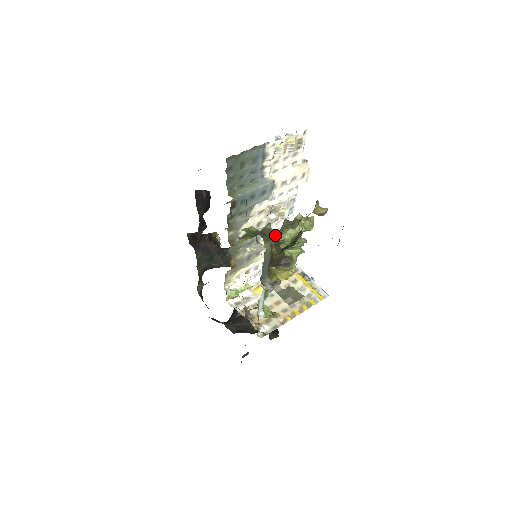
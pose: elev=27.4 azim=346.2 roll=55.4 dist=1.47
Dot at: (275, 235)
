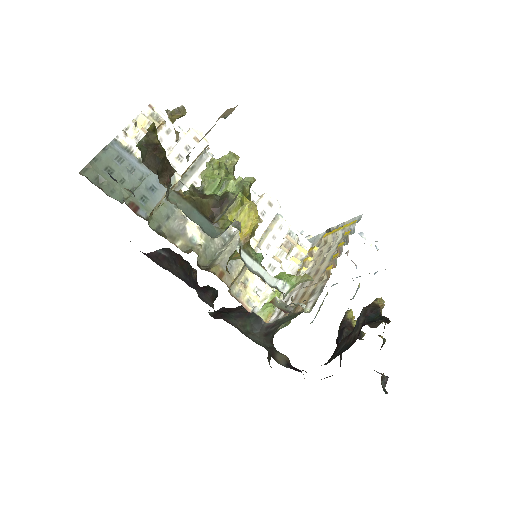
Dot at: occluded
